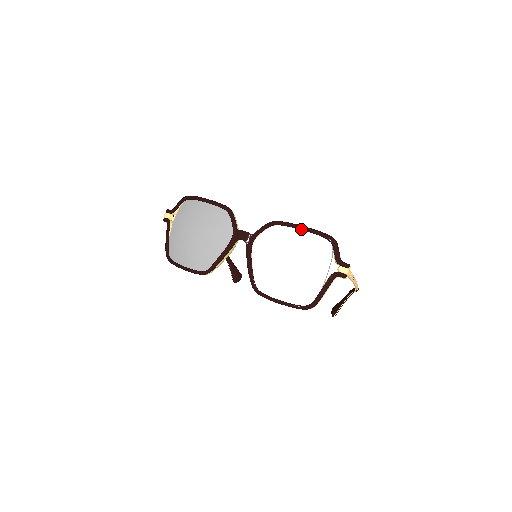
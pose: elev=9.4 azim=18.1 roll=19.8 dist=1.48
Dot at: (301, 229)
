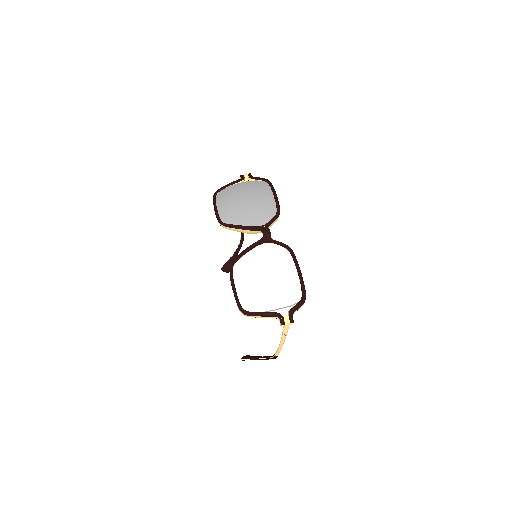
Dot at: (298, 270)
